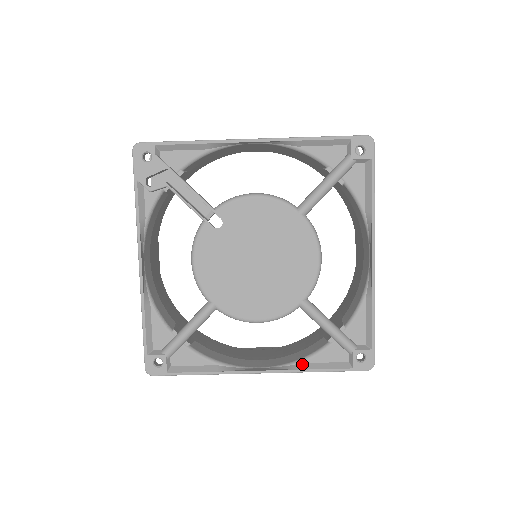
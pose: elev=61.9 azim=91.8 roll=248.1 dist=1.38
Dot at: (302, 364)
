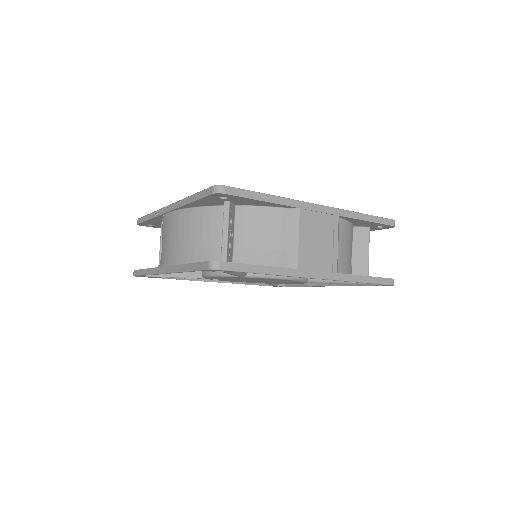
Dot at: occluded
